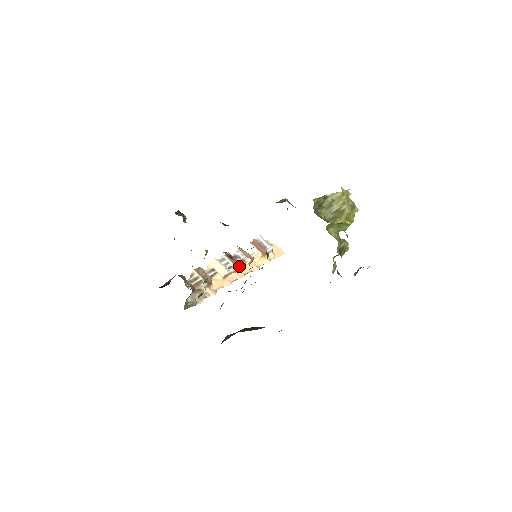
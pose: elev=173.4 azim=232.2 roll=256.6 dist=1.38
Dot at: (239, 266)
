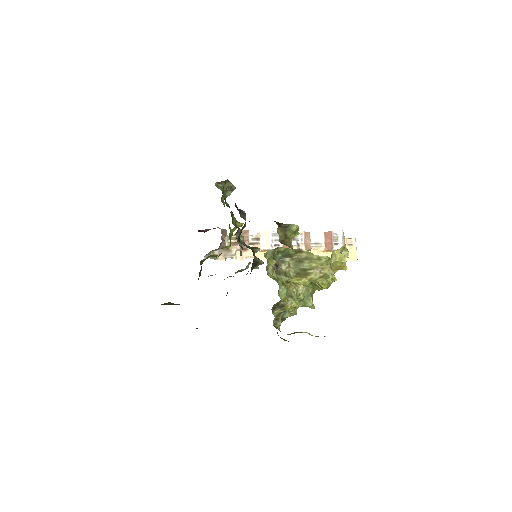
Dot at: occluded
